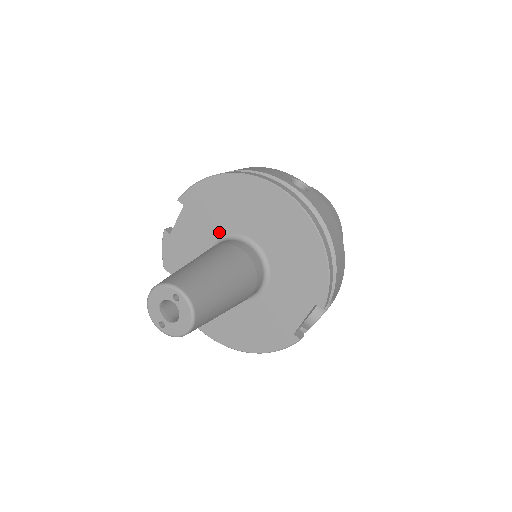
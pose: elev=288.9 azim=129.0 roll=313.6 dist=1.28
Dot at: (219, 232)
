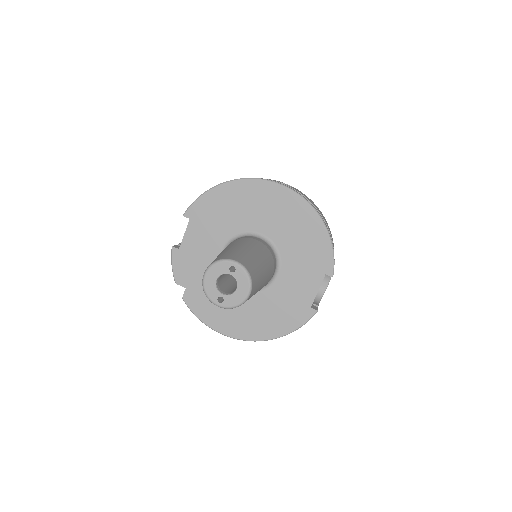
Dot at: (227, 234)
